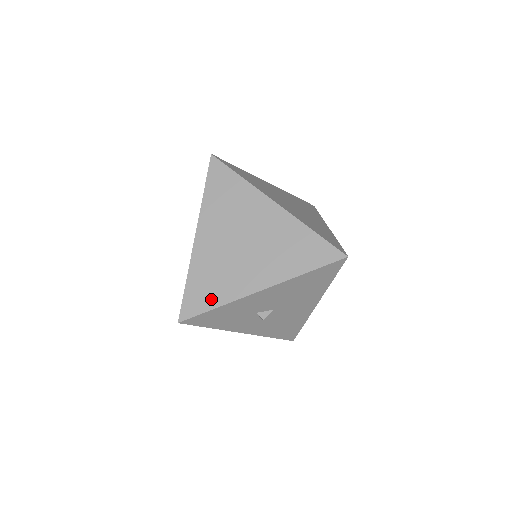
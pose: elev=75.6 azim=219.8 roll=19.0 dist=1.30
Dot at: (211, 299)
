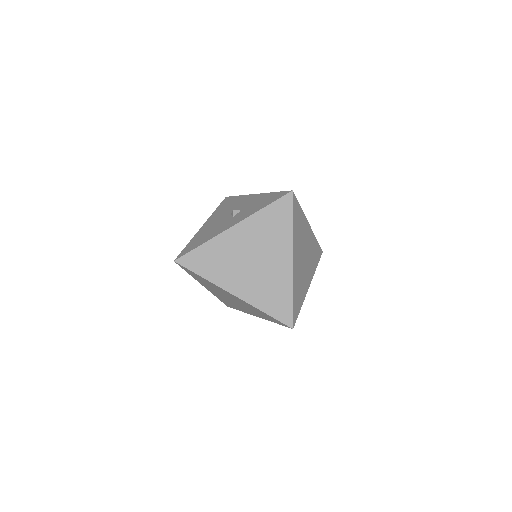
Dot at: (235, 308)
